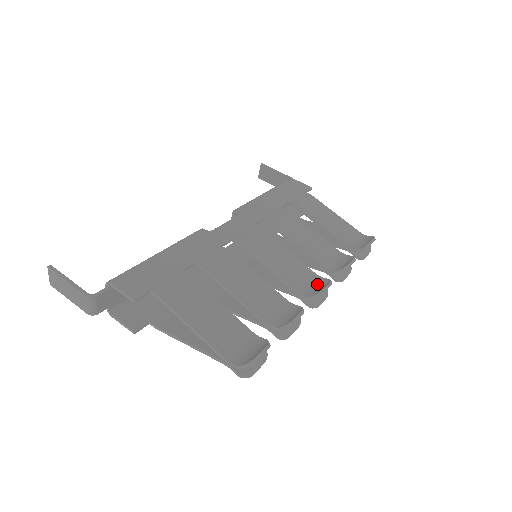
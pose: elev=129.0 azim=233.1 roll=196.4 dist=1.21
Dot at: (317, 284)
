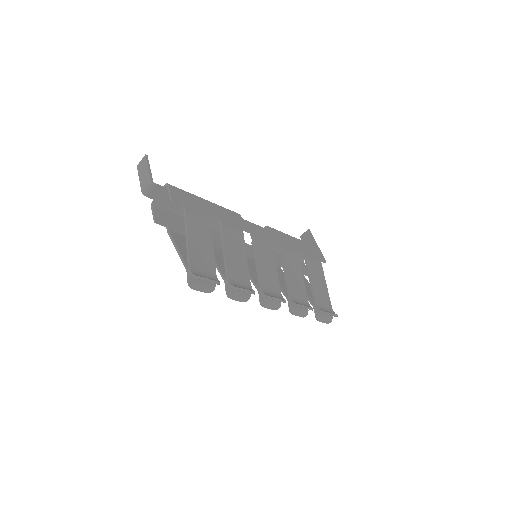
Dot at: (276, 296)
